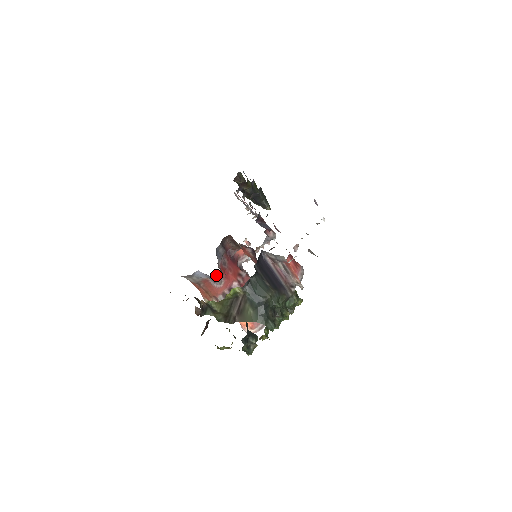
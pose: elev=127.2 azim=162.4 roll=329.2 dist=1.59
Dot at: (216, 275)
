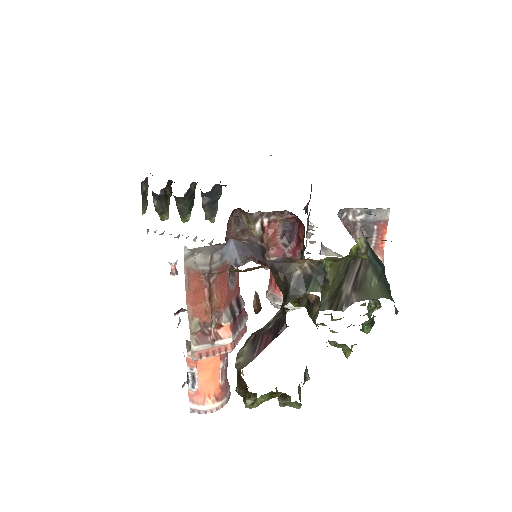
Dot at: (250, 256)
